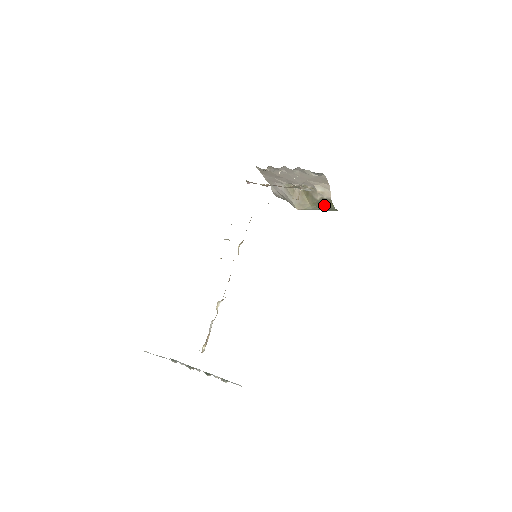
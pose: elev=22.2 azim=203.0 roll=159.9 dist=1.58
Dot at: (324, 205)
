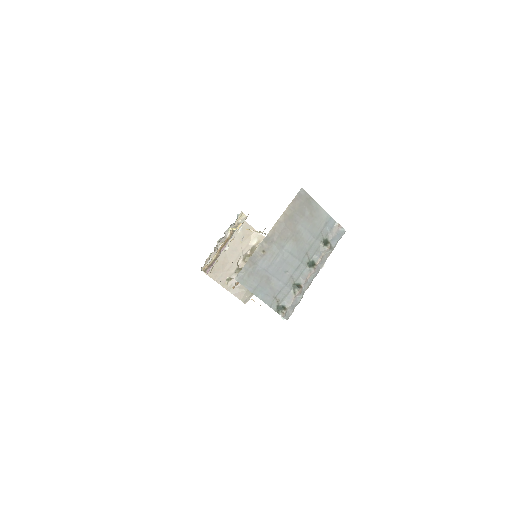
Dot at: occluded
